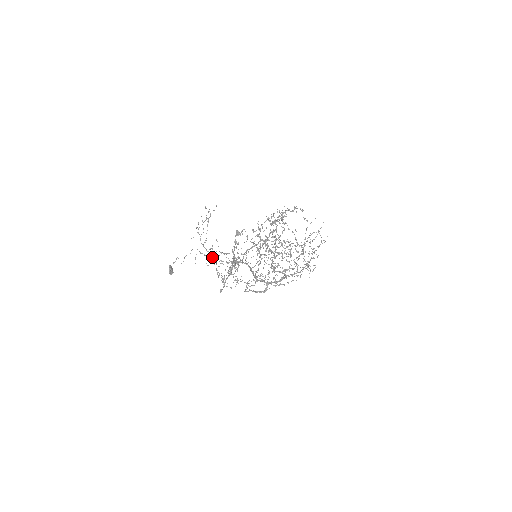
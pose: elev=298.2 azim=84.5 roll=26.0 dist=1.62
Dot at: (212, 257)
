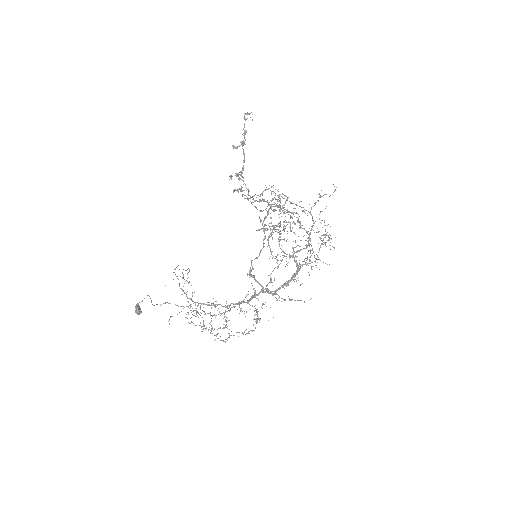
Dot at: occluded
